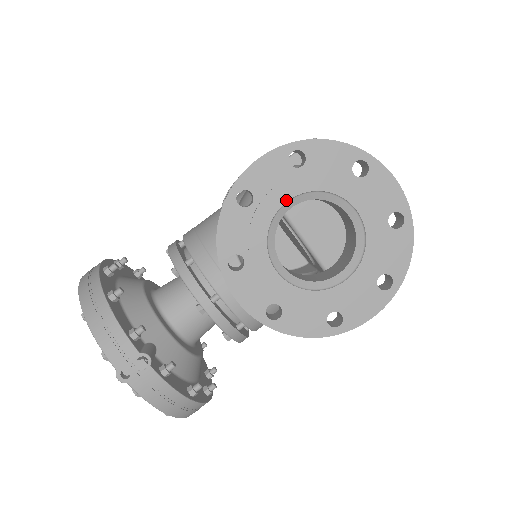
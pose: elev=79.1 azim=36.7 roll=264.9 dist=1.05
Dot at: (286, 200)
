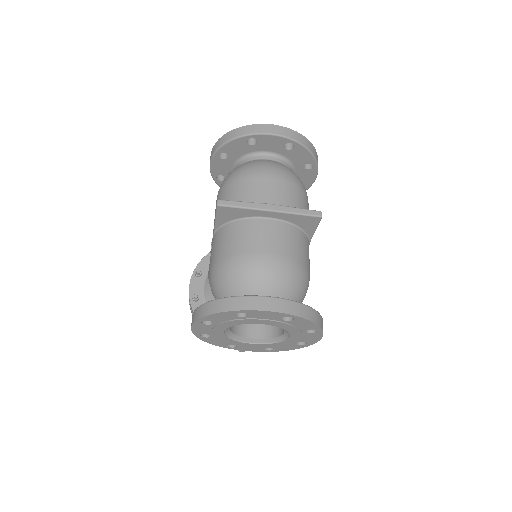
Dot at: (223, 332)
